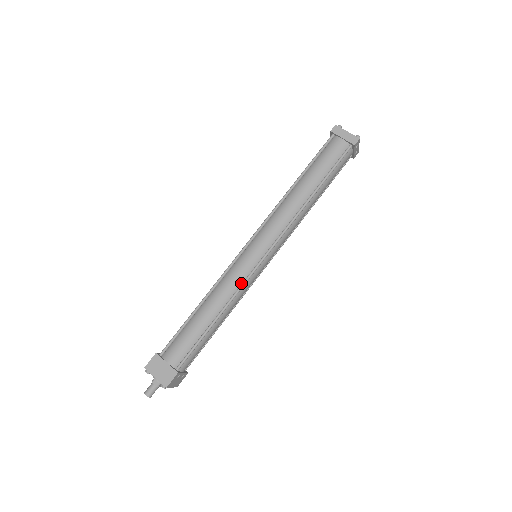
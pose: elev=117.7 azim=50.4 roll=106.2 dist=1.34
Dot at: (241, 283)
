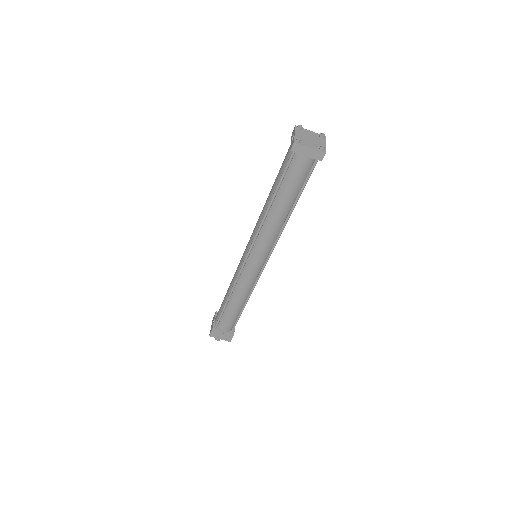
Dot at: (254, 282)
